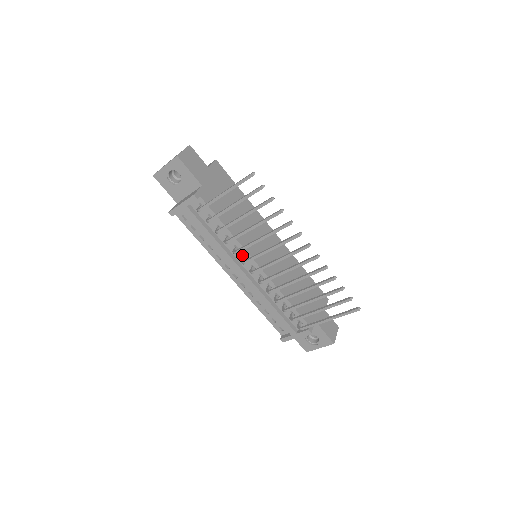
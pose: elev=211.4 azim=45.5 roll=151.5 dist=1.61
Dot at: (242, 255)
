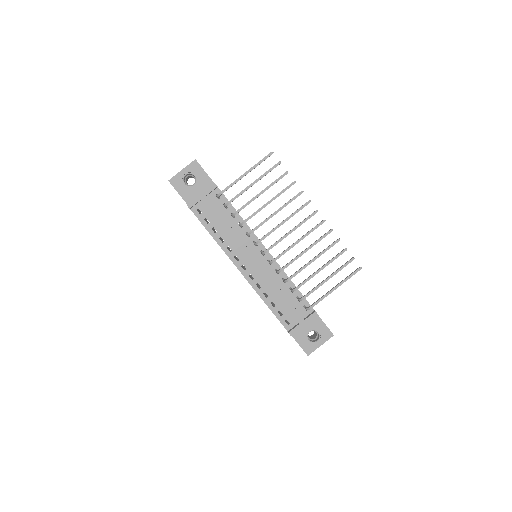
Dot at: (252, 242)
